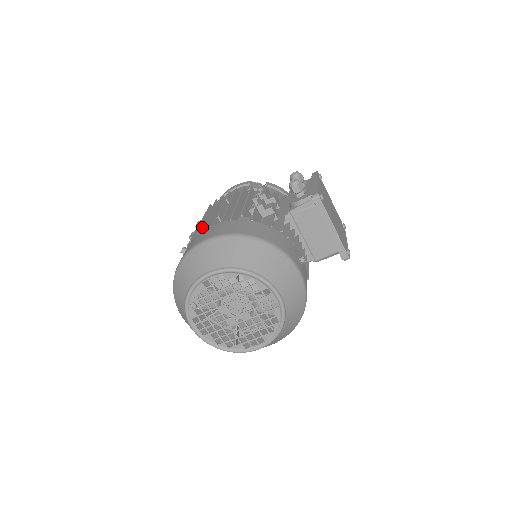
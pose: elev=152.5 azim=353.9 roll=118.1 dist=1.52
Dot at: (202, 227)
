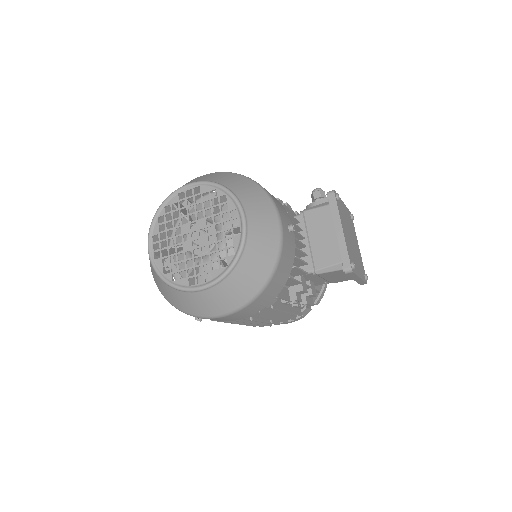
Dot at: occluded
